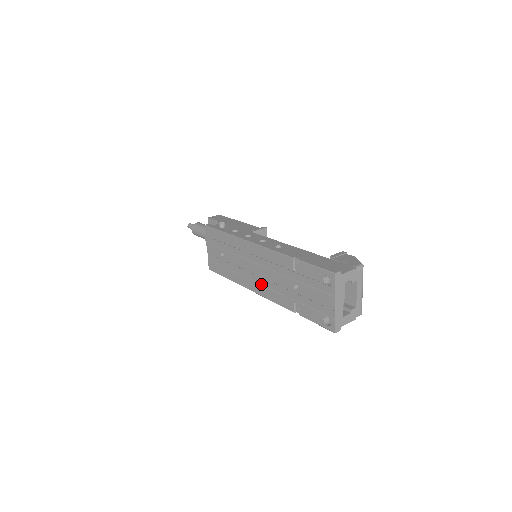
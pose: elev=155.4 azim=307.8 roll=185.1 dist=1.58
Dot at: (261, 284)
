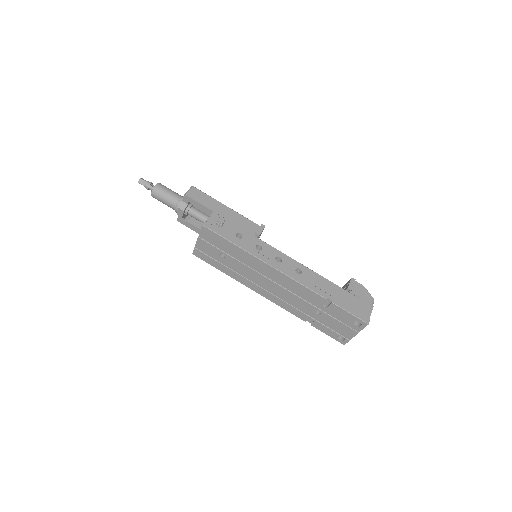
Dot at: (272, 294)
